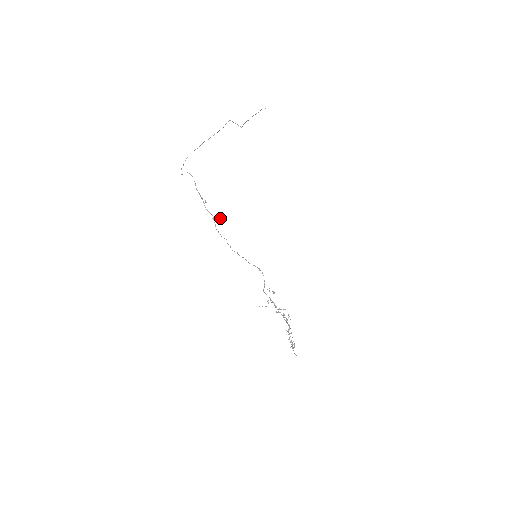
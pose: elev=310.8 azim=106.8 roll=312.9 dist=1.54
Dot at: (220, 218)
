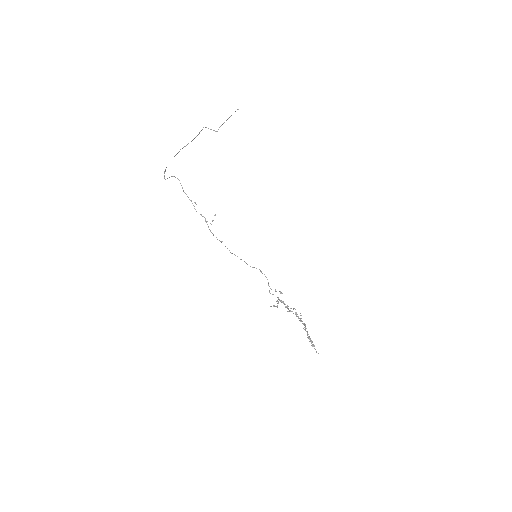
Dot at: occluded
